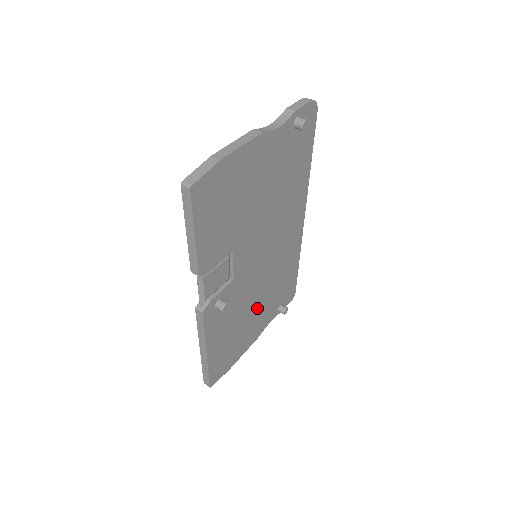
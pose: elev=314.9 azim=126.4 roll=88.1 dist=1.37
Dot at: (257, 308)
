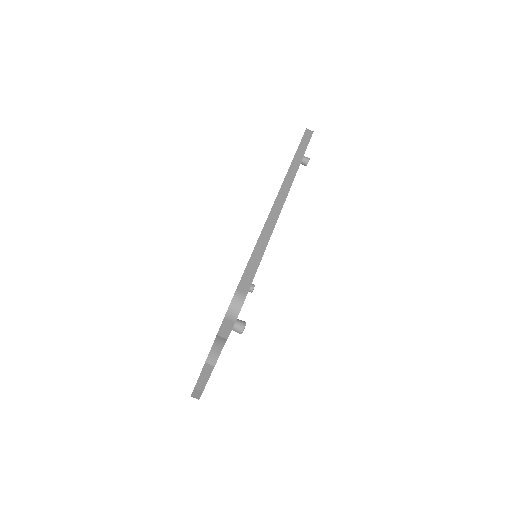
Dot at: occluded
